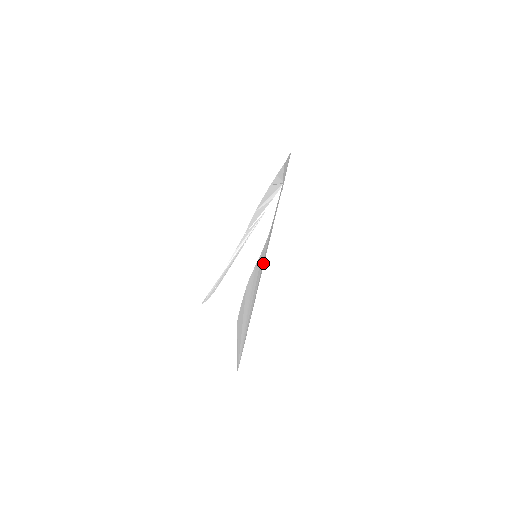
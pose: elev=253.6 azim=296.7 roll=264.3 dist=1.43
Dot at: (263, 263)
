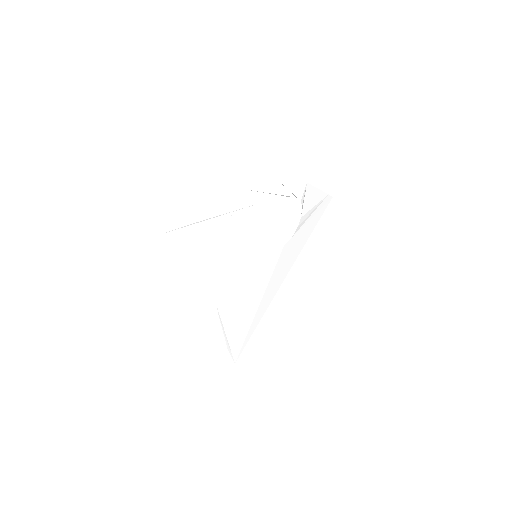
Dot at: (276, 283)
